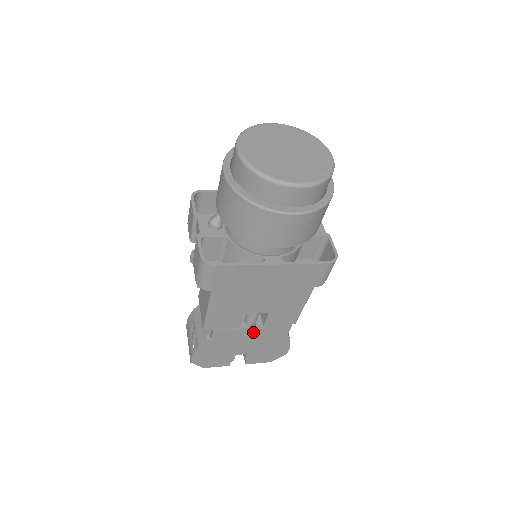
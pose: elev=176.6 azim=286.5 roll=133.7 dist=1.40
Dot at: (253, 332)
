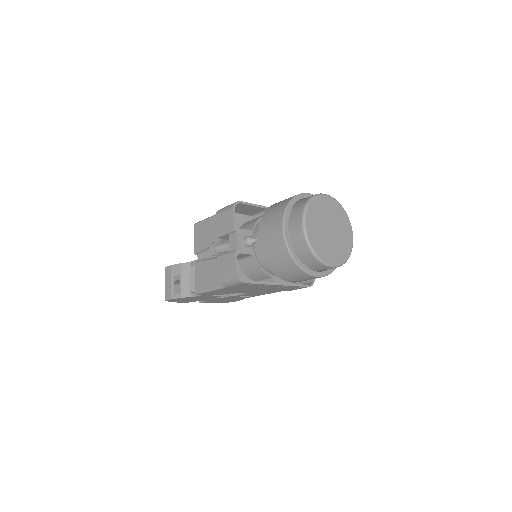
Dot at: (224, 296)
